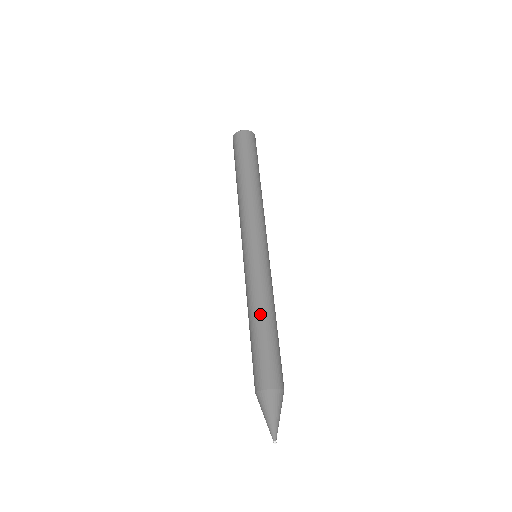
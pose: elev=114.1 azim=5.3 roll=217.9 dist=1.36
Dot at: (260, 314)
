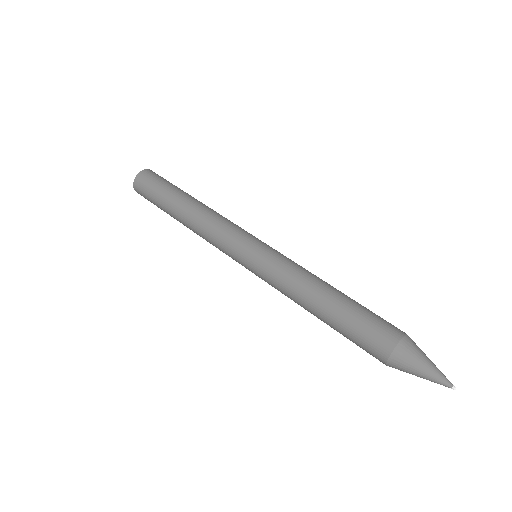
Dot at: (322, 285)
